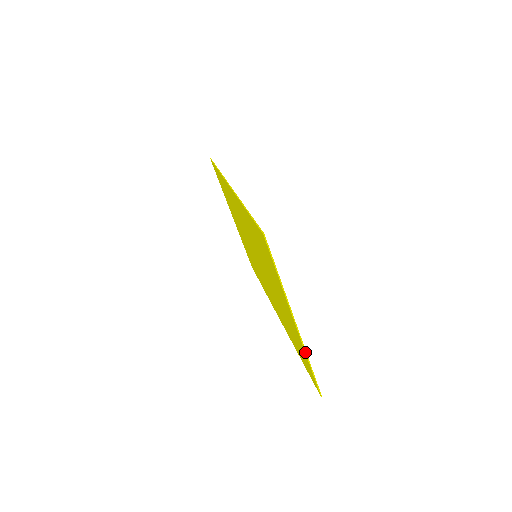
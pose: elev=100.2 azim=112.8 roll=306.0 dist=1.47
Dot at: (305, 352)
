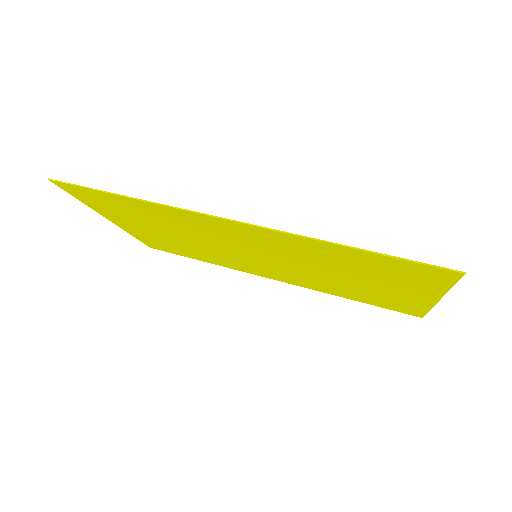
Dot at: (431, 308)
